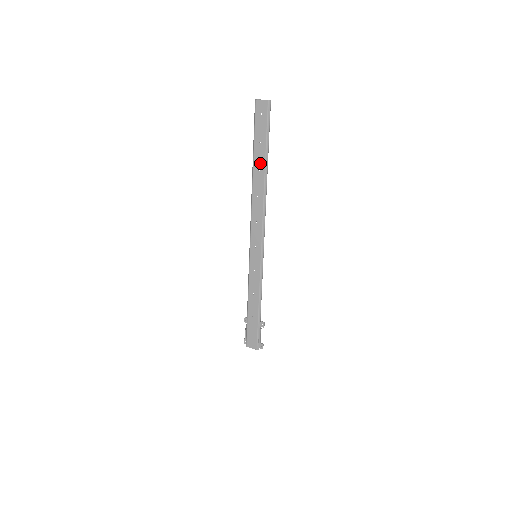
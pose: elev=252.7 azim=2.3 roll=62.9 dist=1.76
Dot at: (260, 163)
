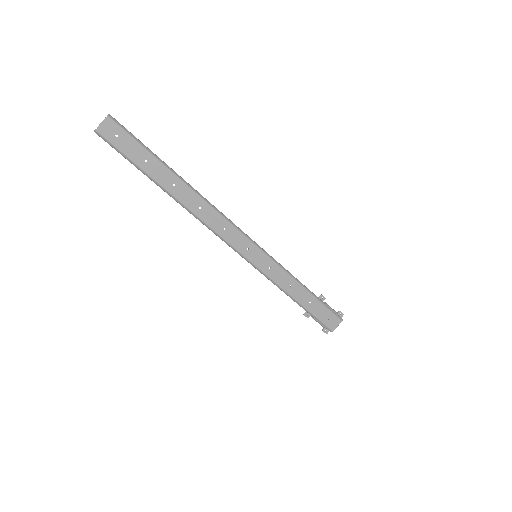
Dot at: (168, 178)
